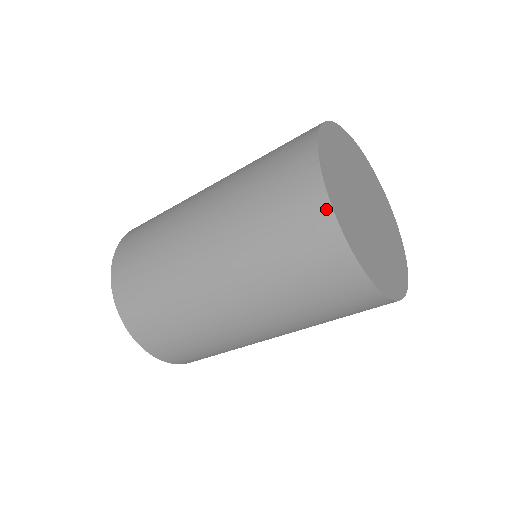
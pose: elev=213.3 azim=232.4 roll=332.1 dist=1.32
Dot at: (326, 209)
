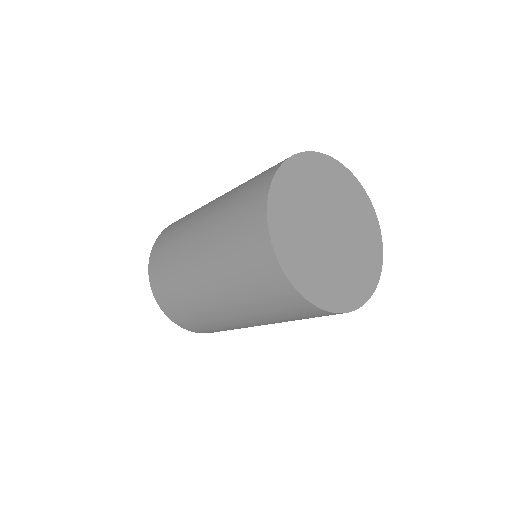
Dot at: (265, 229)
